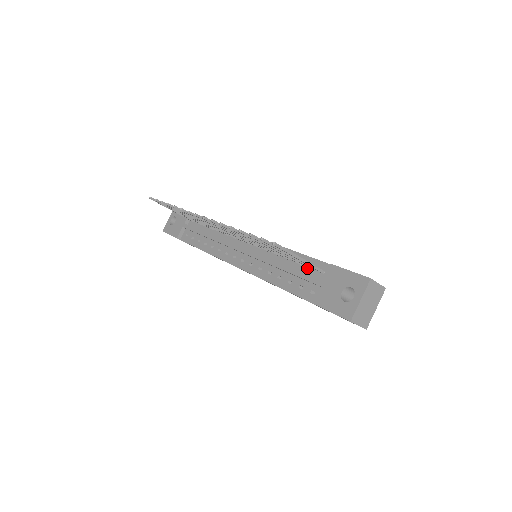
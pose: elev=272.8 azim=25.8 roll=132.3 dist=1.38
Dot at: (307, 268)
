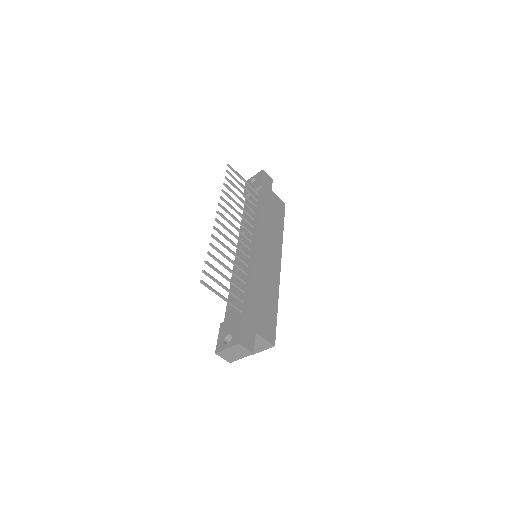
Dot at: (242, 300)
